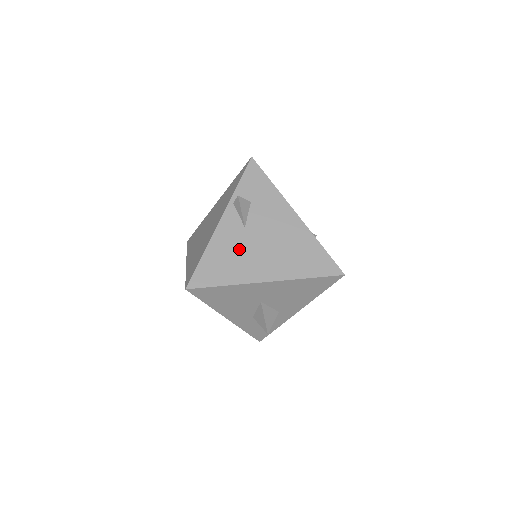
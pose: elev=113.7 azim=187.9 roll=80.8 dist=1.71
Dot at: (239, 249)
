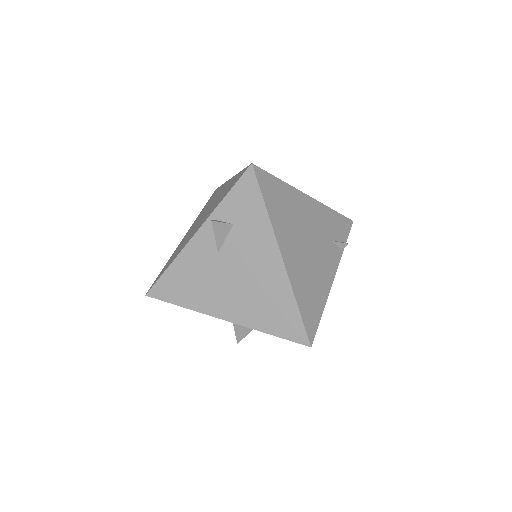
Dot at: (205, 275)
